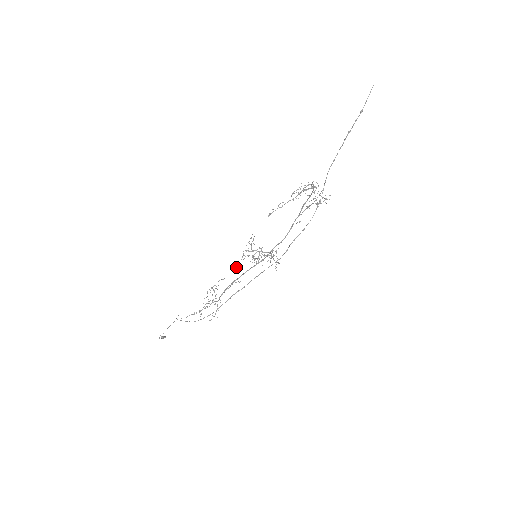
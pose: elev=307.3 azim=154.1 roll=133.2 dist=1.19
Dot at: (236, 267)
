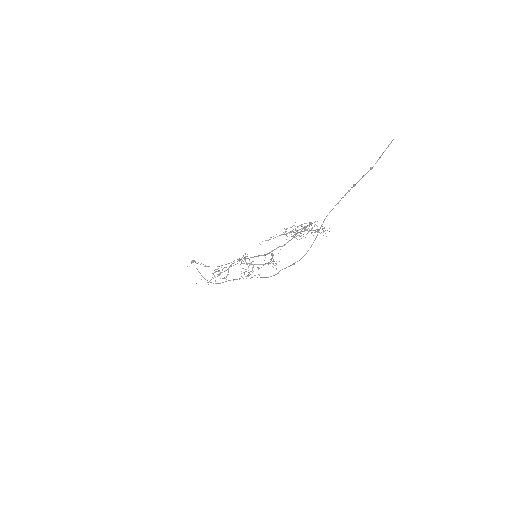
Dot at: (235, 264)
